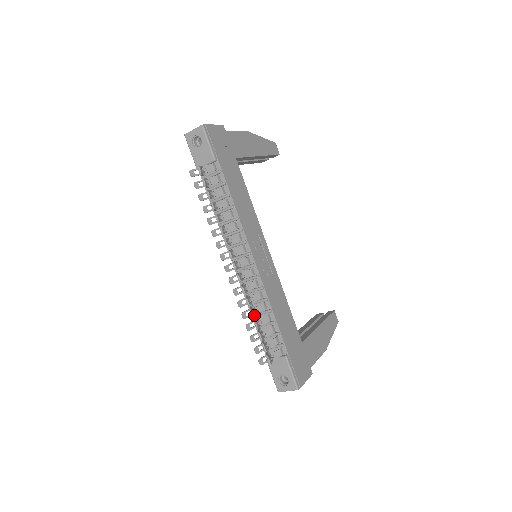
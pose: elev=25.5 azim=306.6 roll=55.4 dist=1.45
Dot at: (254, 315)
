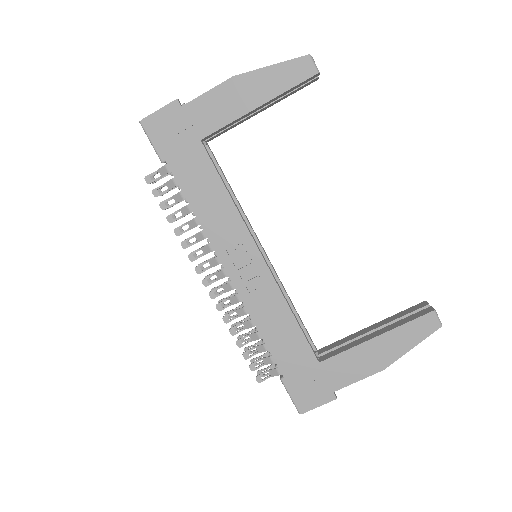
Dot at: (235, 333)
